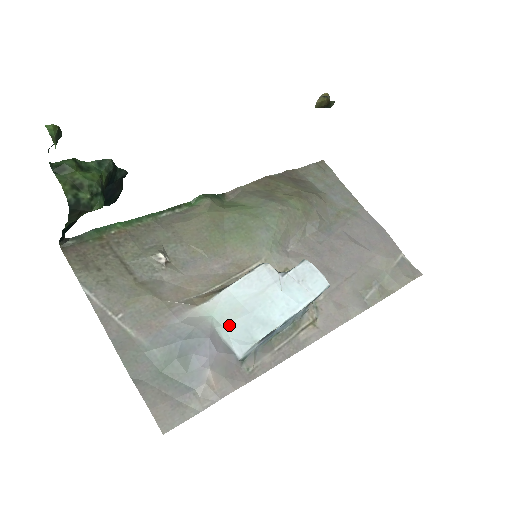
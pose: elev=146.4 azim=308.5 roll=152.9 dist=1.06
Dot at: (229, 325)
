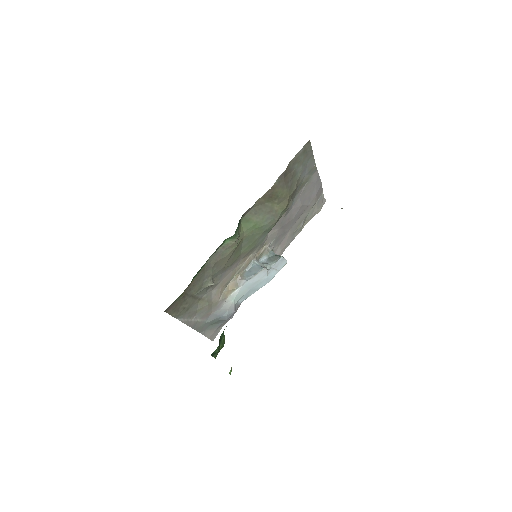
Dot at: (240, 298)
